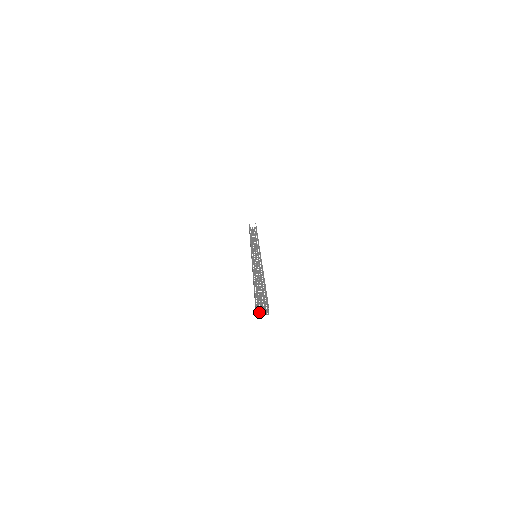
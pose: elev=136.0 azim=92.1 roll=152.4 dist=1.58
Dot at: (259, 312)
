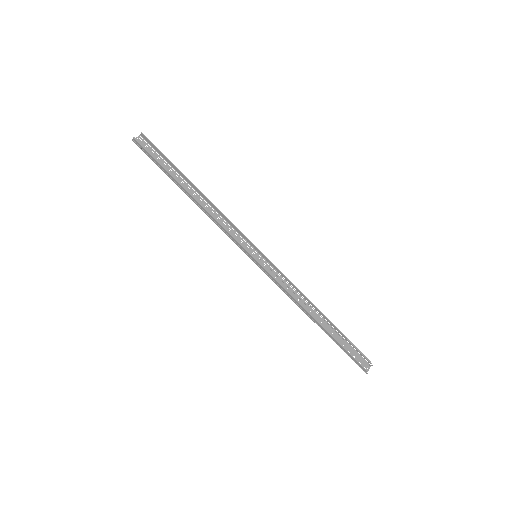
Dot at: (364, 369)
